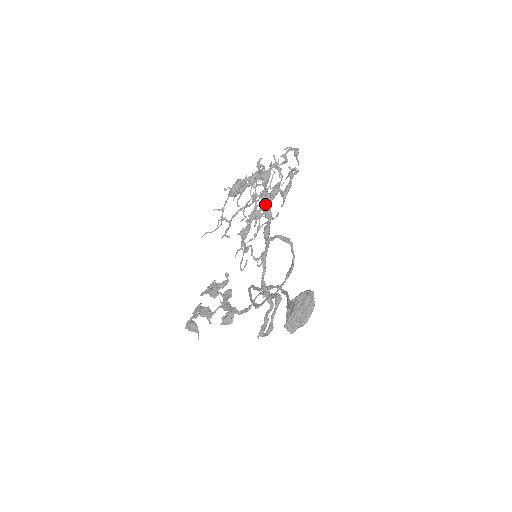
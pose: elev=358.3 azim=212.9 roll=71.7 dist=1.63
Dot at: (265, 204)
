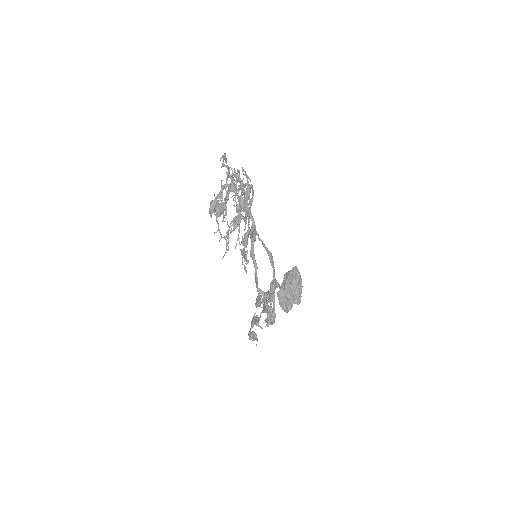
Dot at: (244, 209)
